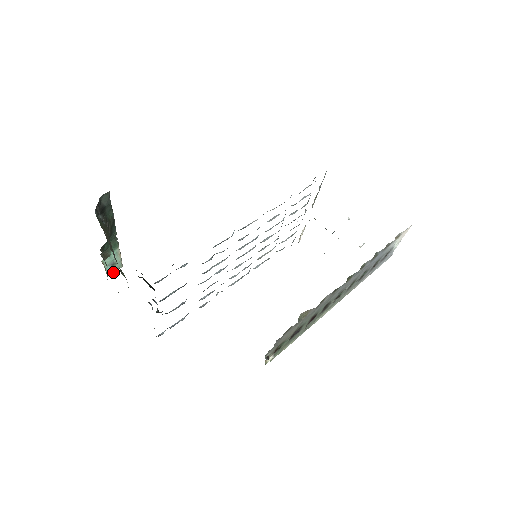
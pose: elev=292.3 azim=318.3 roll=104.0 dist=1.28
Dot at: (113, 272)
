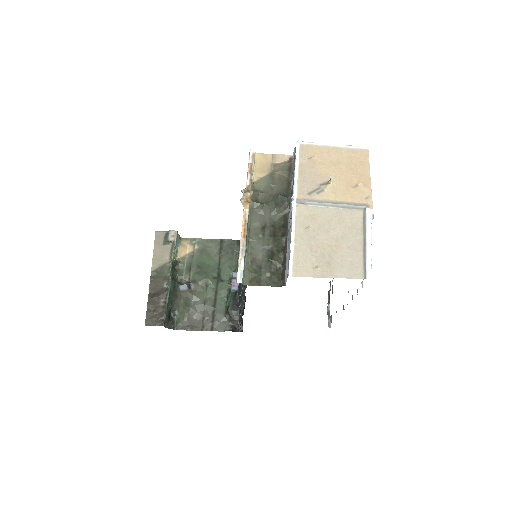
Dot at: (178, 235)
